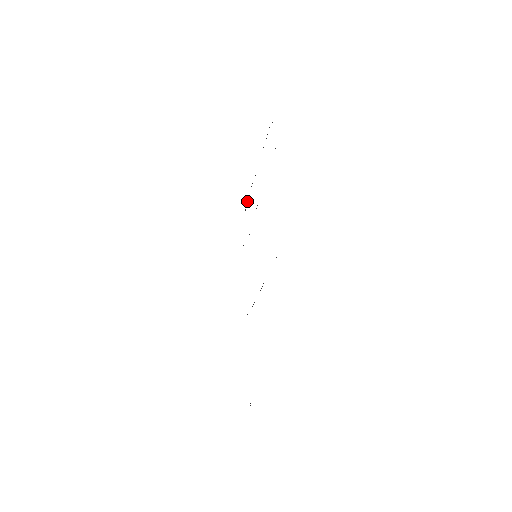
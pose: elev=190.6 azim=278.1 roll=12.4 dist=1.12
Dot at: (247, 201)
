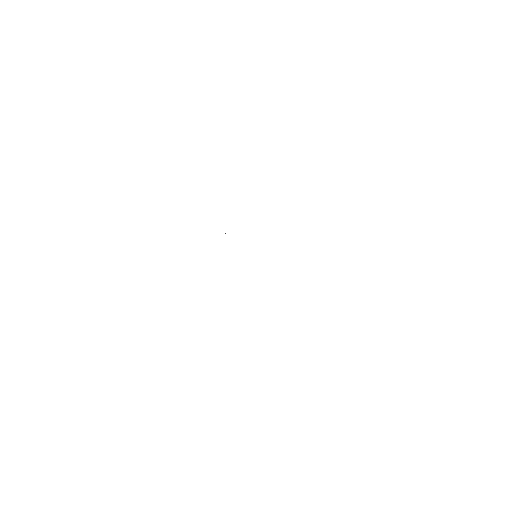
Dot at: occluded
